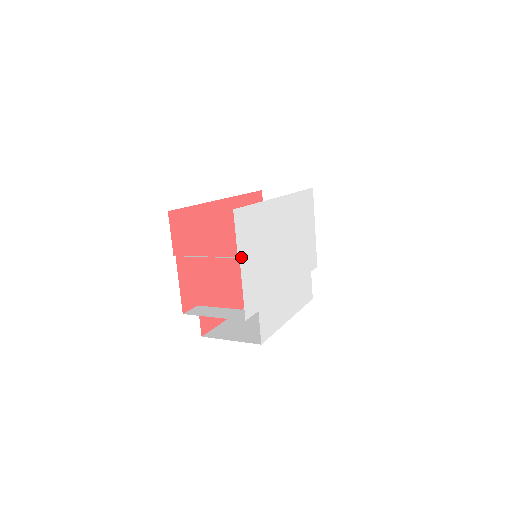
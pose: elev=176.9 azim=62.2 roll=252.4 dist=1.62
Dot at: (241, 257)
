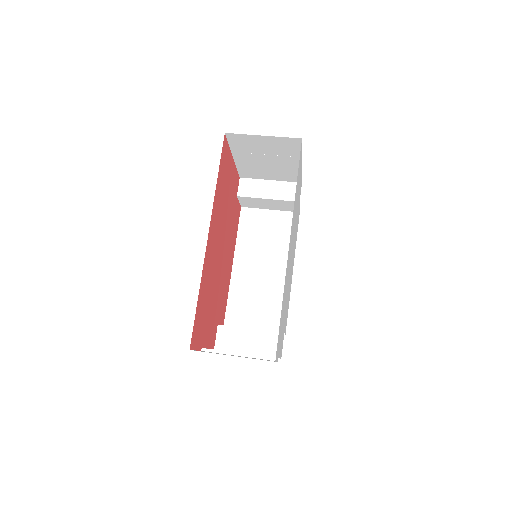
Dot at: occluded
